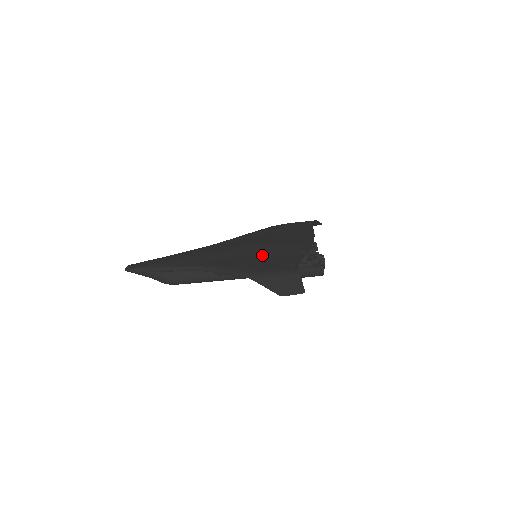
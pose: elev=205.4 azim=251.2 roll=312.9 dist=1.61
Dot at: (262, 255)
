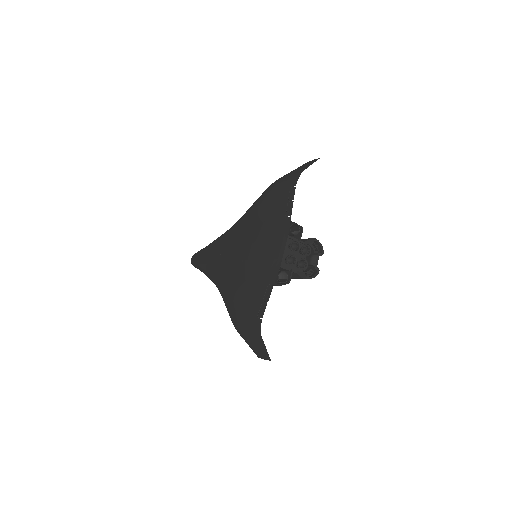
Dot at: (245, 284)
